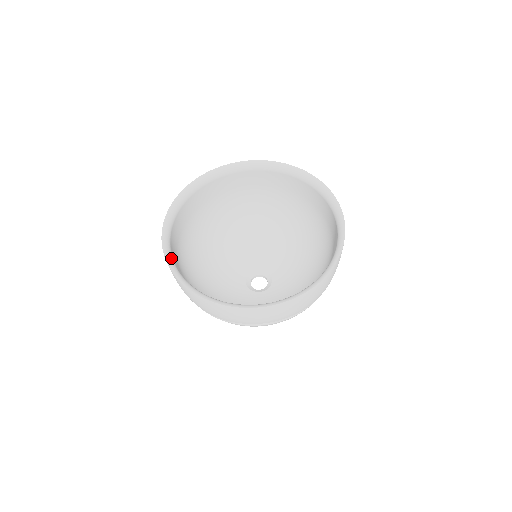
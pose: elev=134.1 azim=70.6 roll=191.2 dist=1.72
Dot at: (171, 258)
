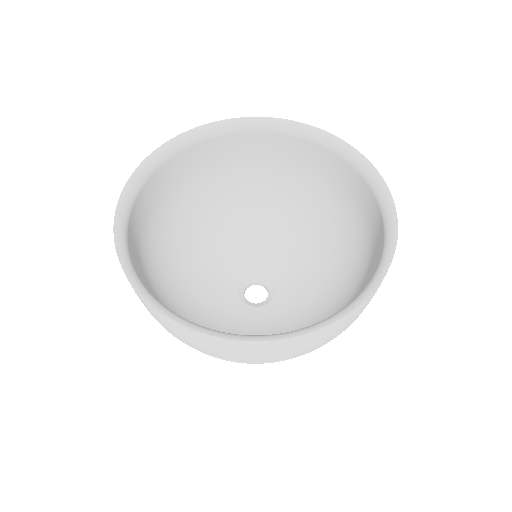
Dot at: (145, 289)
